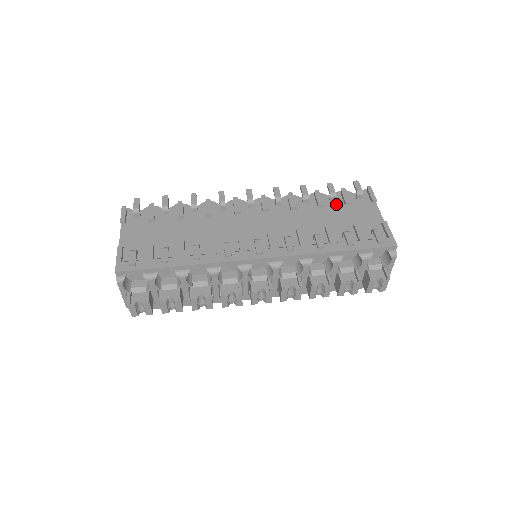
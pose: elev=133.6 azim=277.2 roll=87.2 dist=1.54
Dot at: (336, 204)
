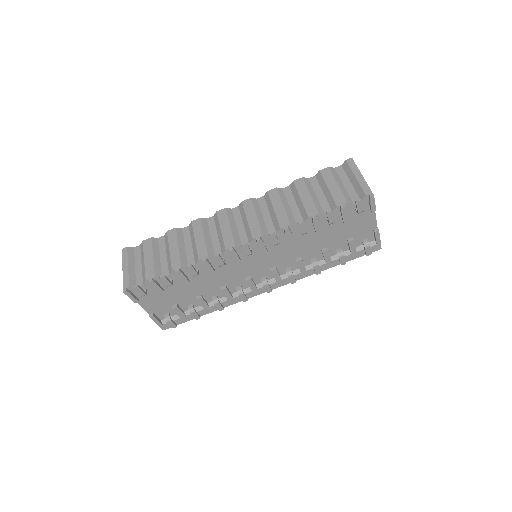
Dot at: occluded
